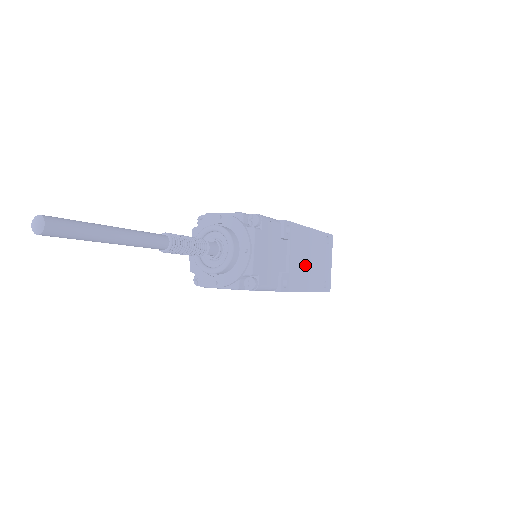
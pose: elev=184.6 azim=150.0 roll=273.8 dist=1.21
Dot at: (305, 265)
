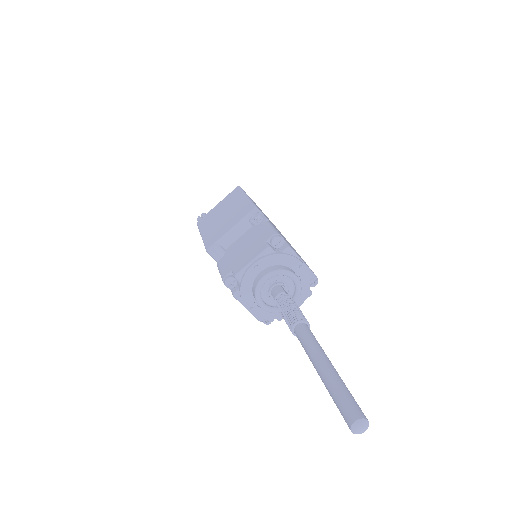
Dot at: occluded
